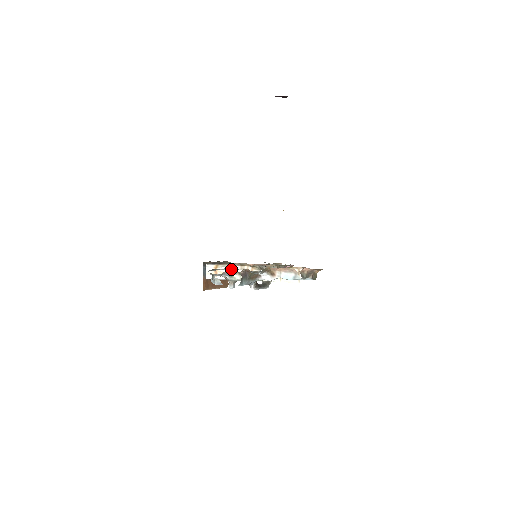
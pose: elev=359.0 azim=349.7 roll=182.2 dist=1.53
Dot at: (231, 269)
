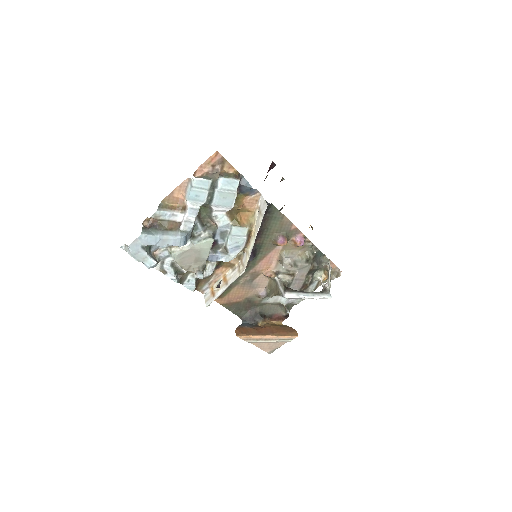
Dot at: (208, 270)
